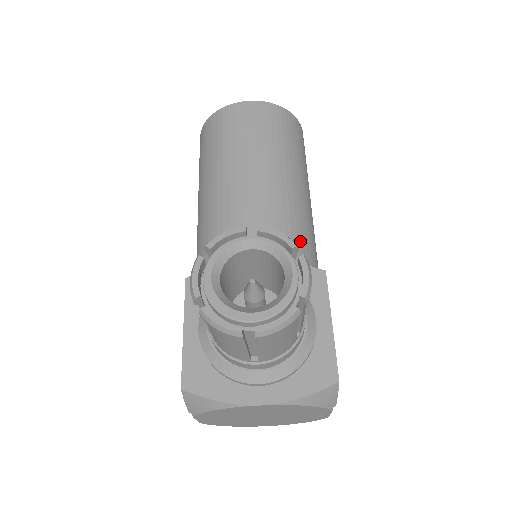
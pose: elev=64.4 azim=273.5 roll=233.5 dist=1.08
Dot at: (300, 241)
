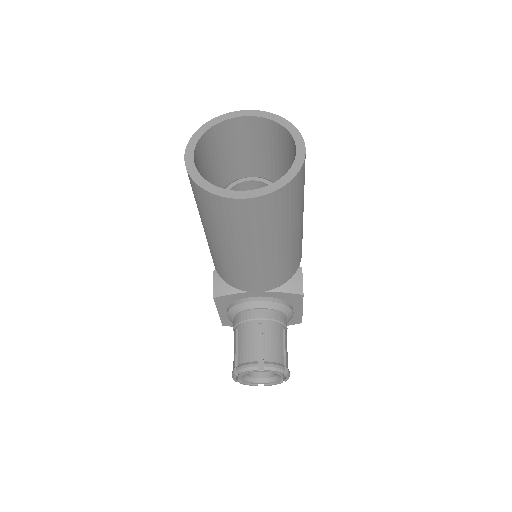
Dot at: (289, 270)
